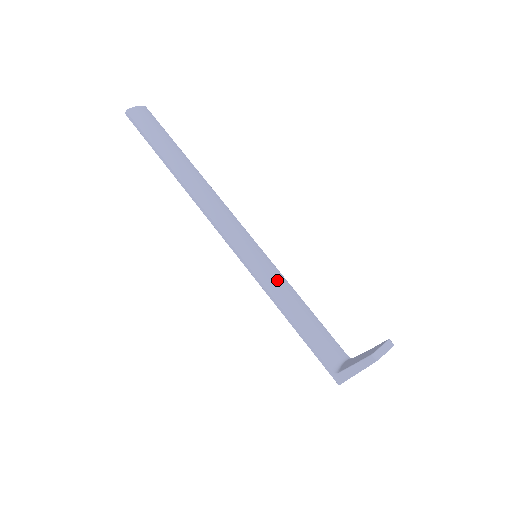
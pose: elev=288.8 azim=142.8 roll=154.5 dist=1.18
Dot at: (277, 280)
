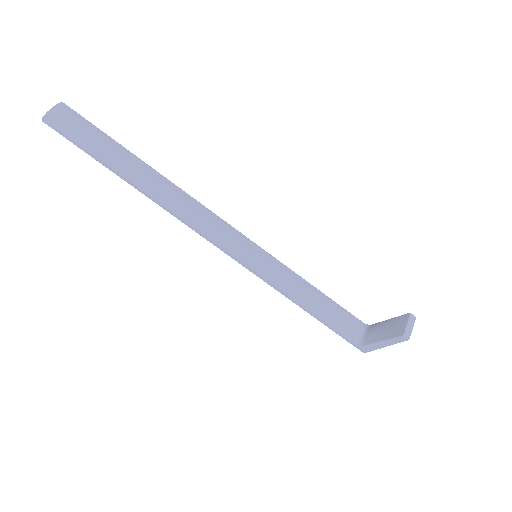
Dot at: (284, 274)
